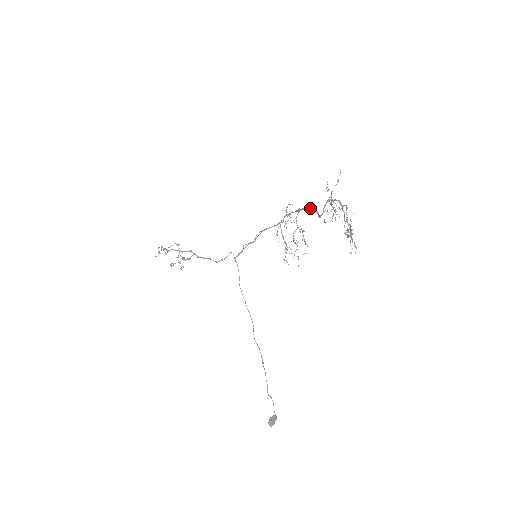
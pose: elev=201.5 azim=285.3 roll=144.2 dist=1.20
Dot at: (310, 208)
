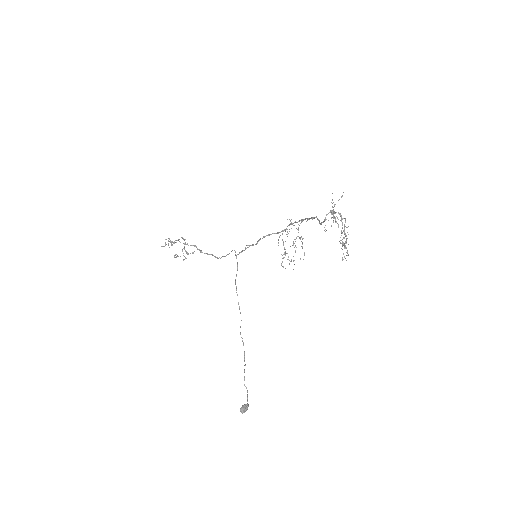
Dot at: (313, 217)
